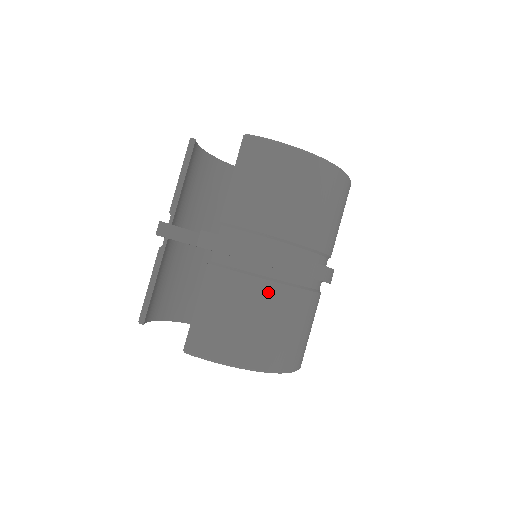
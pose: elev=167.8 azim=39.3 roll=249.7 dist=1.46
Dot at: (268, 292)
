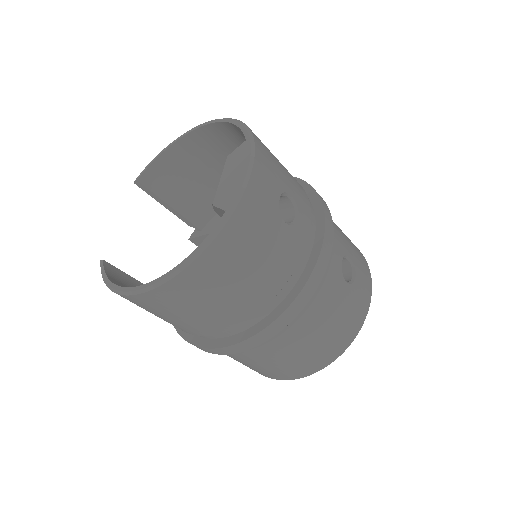
Dot at: occluded
